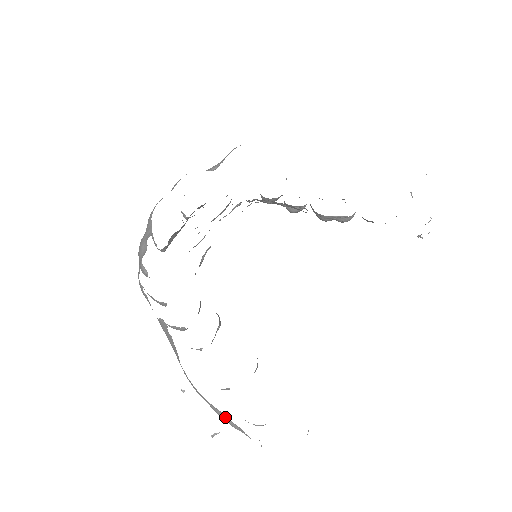
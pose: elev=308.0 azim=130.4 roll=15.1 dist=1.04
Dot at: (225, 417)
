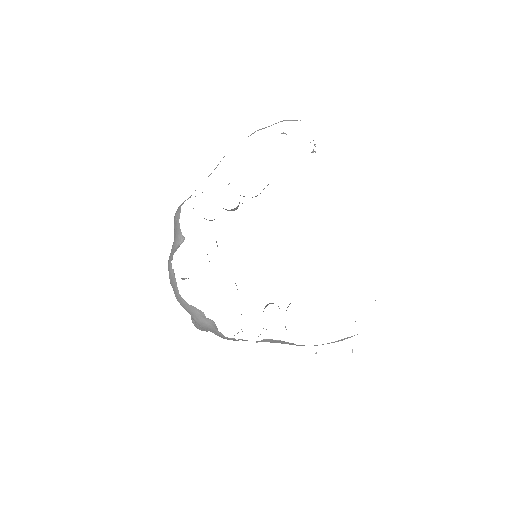
Dot at: (343, 339)
